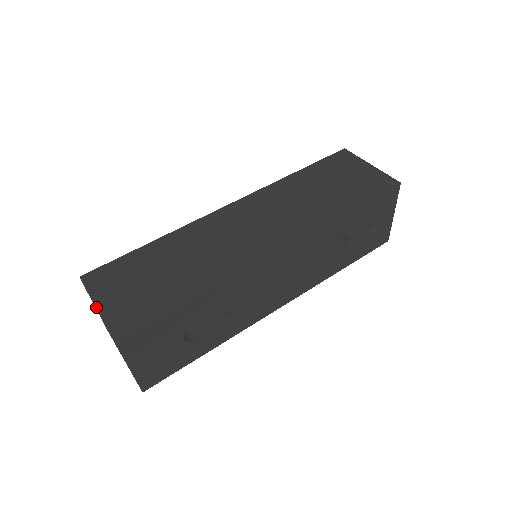
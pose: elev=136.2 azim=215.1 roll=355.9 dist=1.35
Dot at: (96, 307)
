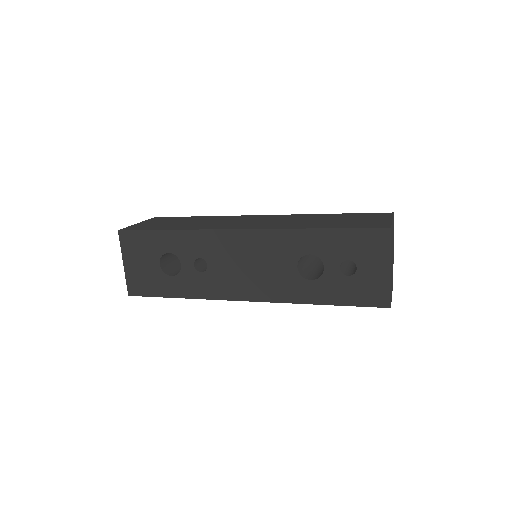
Dot at: occluded
